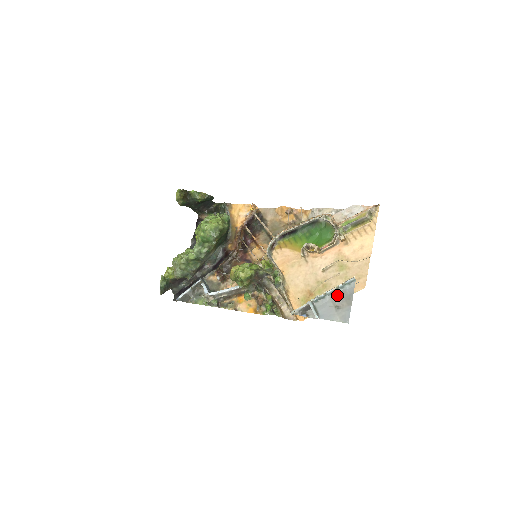
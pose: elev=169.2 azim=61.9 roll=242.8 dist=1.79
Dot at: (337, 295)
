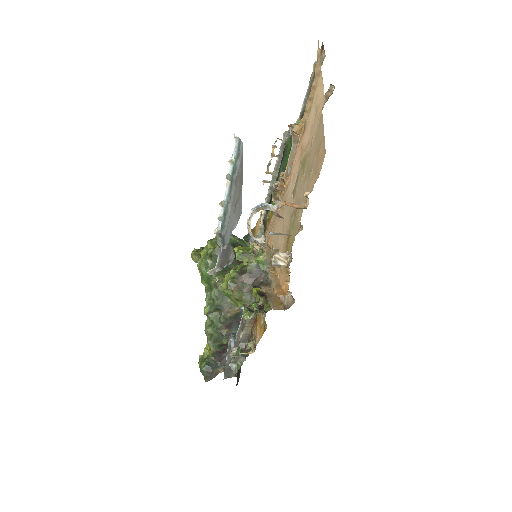
Dot at: (234, 189)
